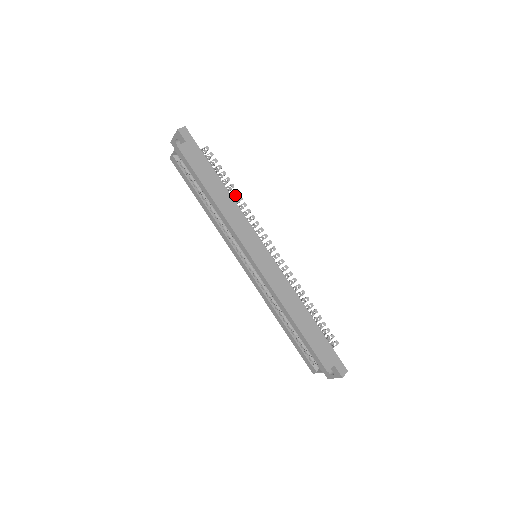
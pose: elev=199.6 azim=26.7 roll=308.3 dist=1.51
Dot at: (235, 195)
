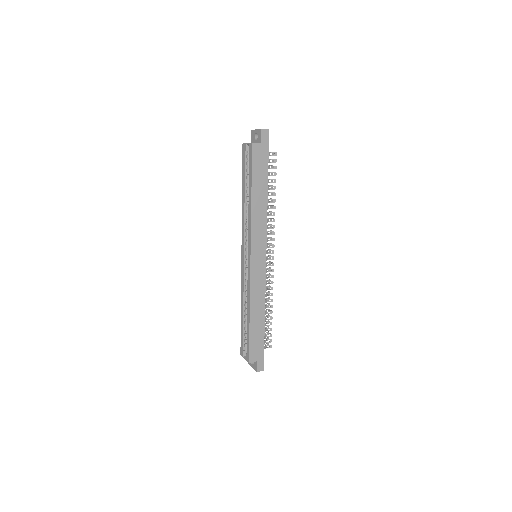
Dot at: (272, 201)
